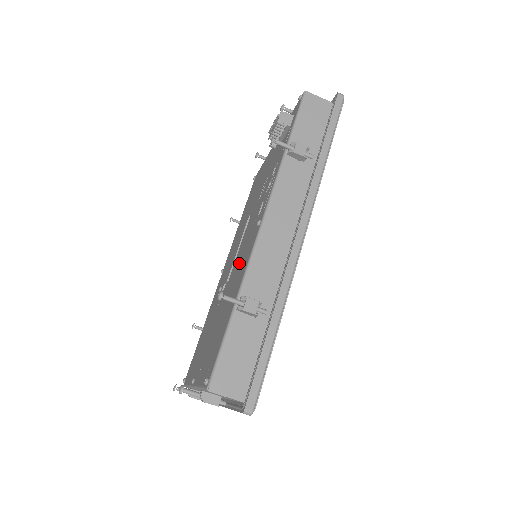
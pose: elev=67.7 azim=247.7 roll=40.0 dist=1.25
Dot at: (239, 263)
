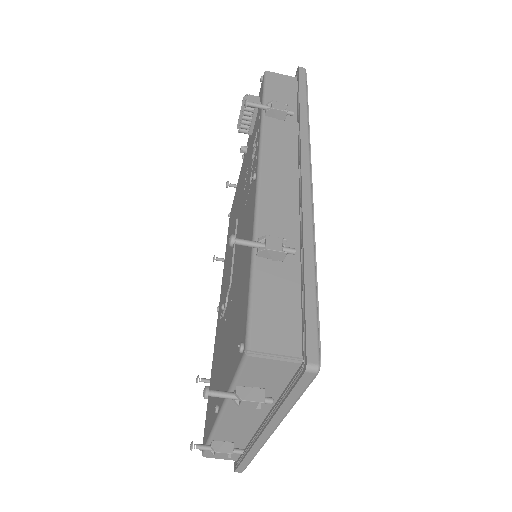
Dot at: occluded
